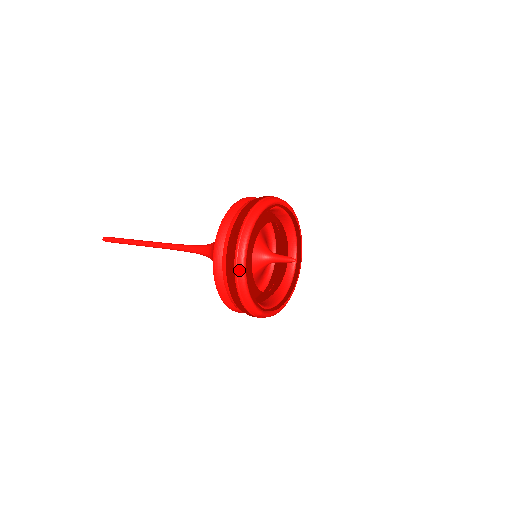
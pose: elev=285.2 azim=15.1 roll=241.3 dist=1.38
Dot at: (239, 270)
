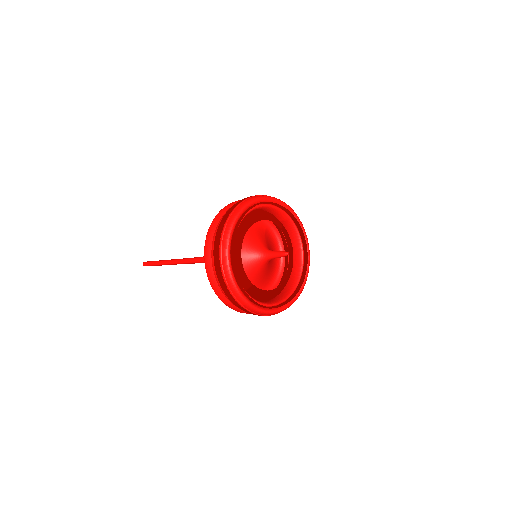
Dot at: (223, 247)
